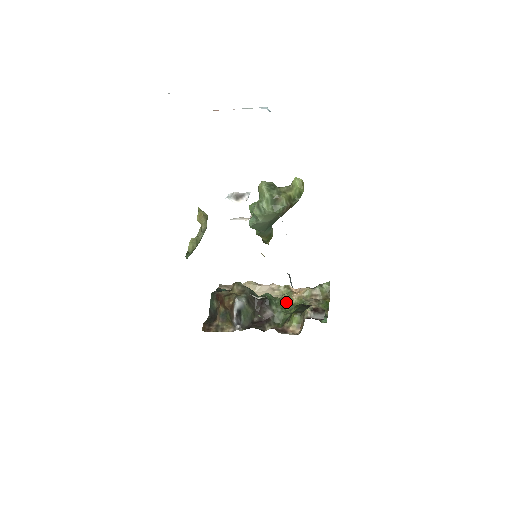
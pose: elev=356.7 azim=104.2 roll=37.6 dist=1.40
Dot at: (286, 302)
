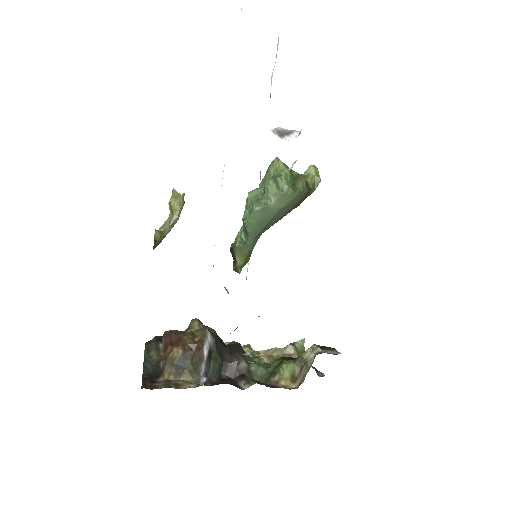
Dot at: (258, 358)
